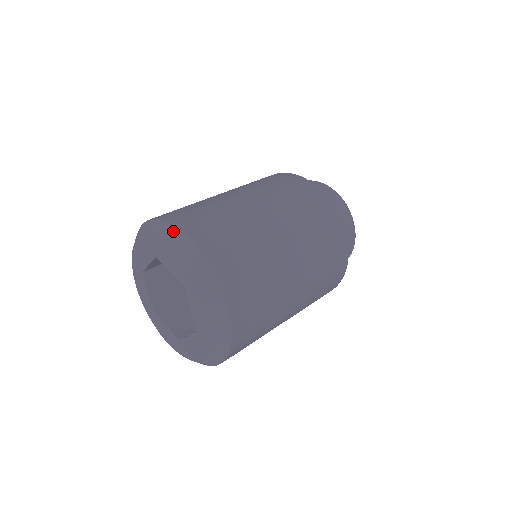
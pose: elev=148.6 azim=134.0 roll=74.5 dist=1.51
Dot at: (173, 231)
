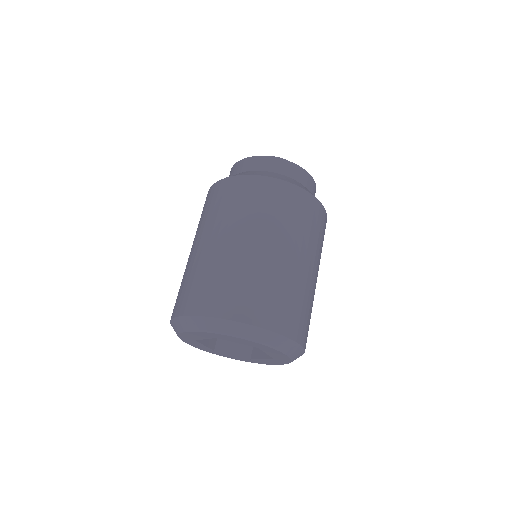
Dot at: (230, 324)
